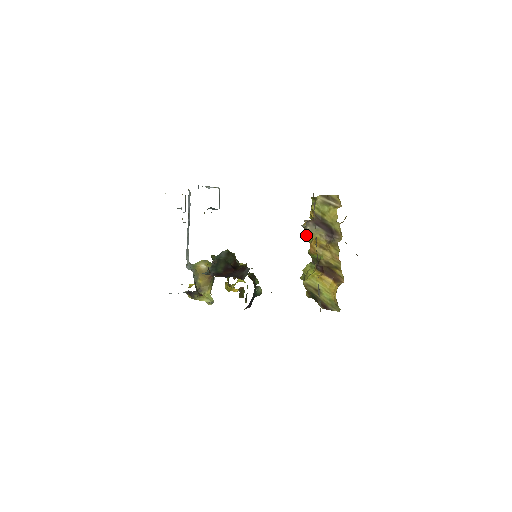
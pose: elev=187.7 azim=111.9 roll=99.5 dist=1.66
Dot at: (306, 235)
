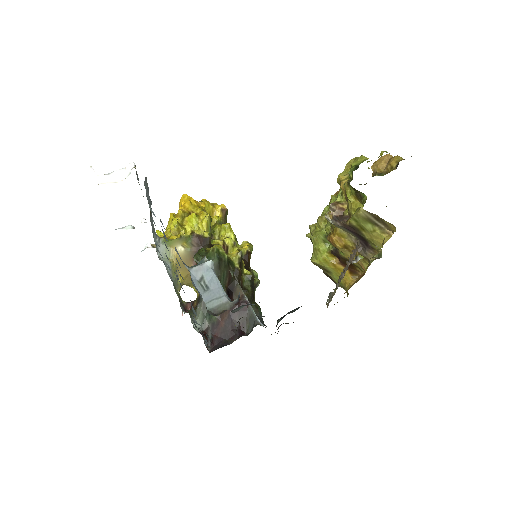
Dot at: (327, 210)
